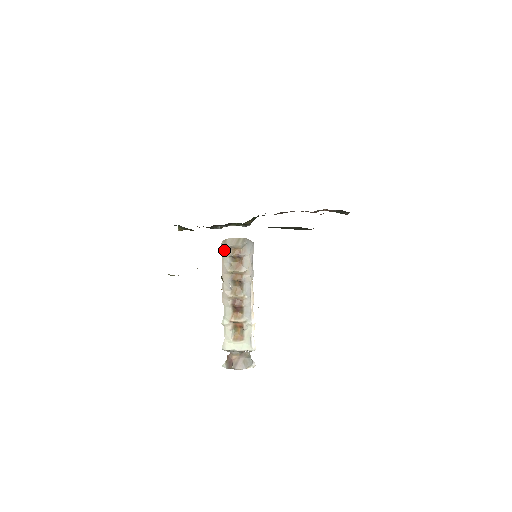
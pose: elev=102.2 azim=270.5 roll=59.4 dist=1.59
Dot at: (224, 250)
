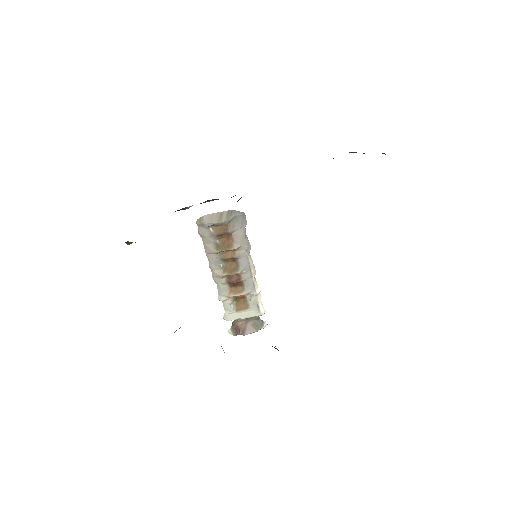
Dot at: (202, 230)
